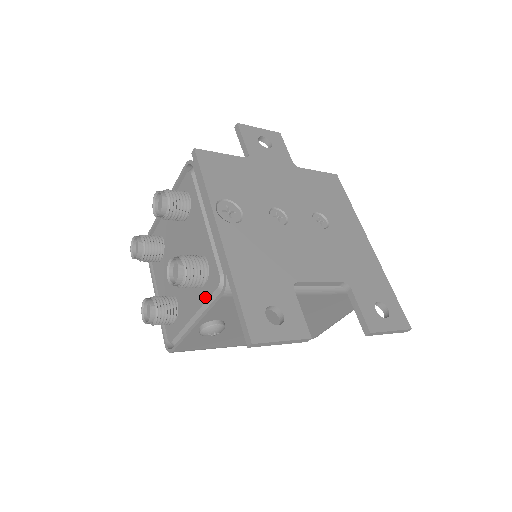
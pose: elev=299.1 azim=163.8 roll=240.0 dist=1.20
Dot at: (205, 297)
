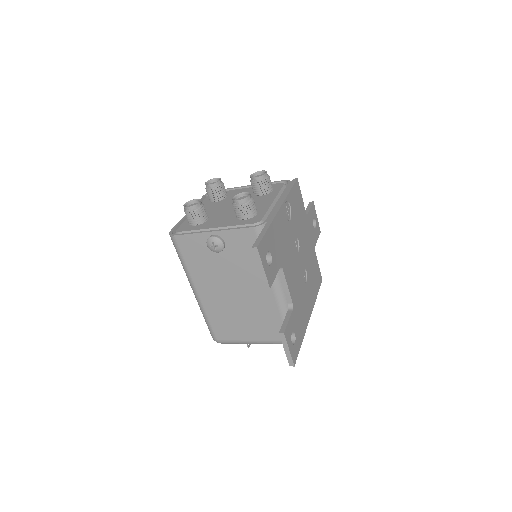
Dot at: (238, 224)
